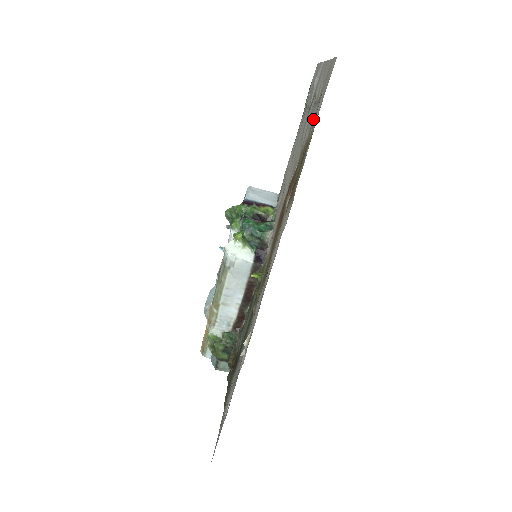
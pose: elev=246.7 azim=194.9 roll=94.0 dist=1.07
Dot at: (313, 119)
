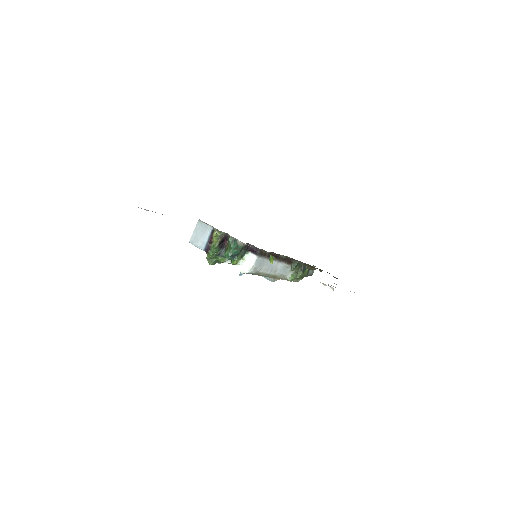
Dot at: occluded
